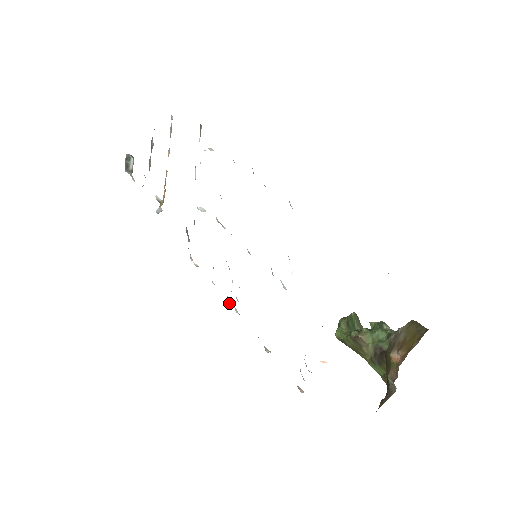
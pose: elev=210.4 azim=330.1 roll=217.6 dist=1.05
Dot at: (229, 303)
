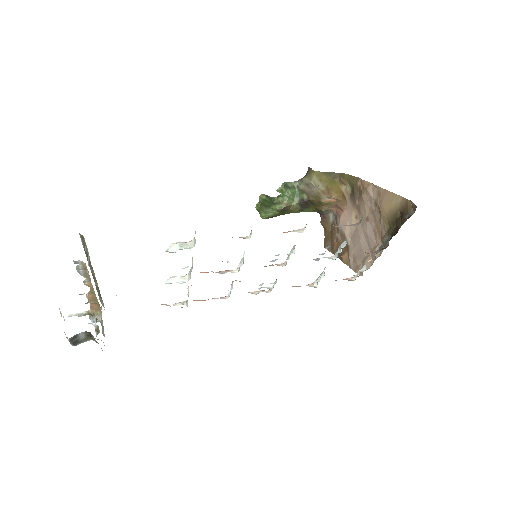
Dot at: (255, 294)
